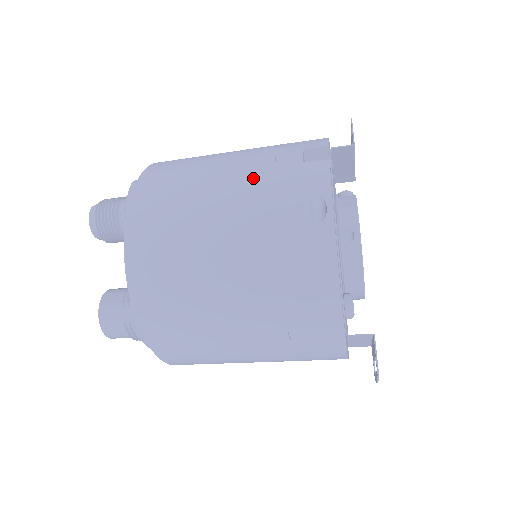
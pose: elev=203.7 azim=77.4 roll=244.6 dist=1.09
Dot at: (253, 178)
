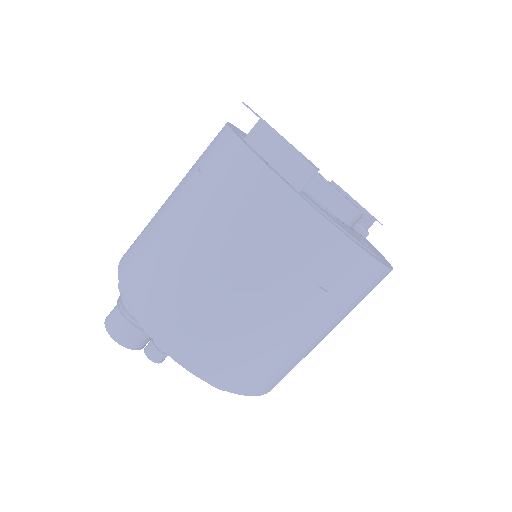
Dot at: occluded
